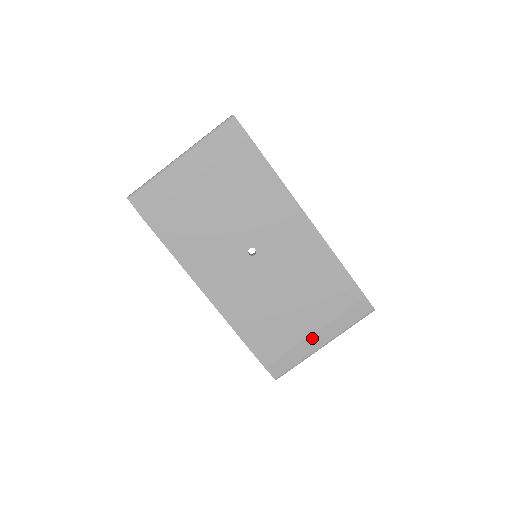
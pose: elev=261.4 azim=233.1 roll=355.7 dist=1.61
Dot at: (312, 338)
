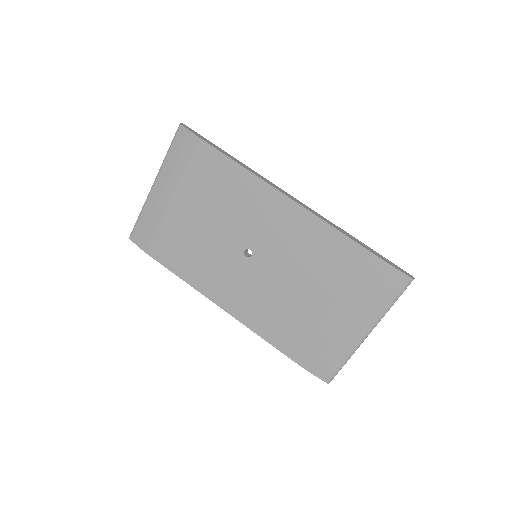
Dot at: (348, 330)
